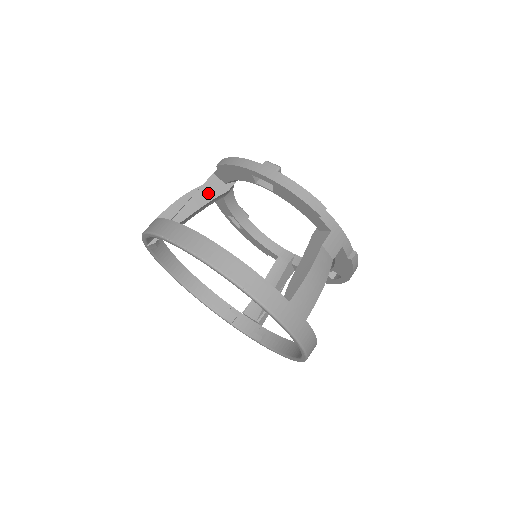
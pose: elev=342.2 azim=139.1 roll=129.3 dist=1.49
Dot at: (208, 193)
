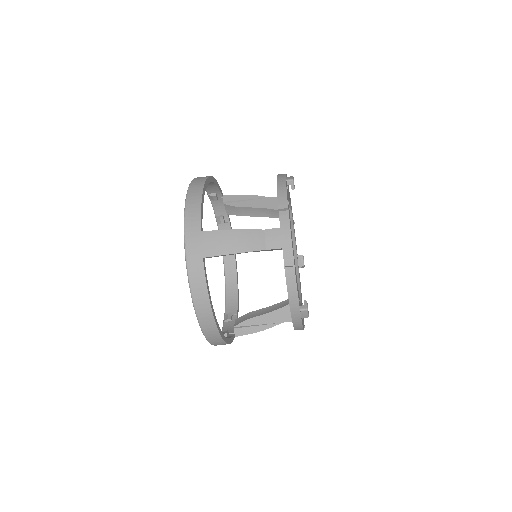
Dot at: (267, 203)
